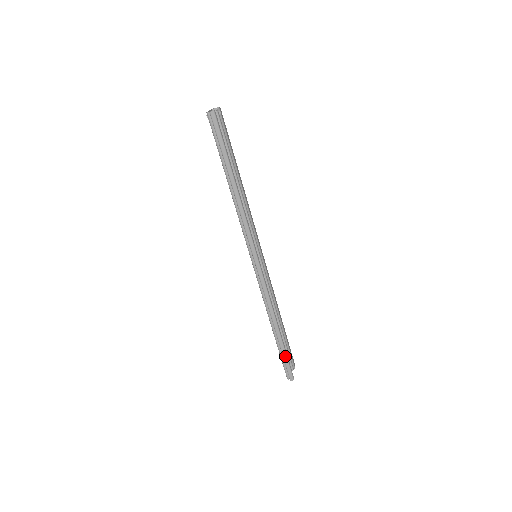
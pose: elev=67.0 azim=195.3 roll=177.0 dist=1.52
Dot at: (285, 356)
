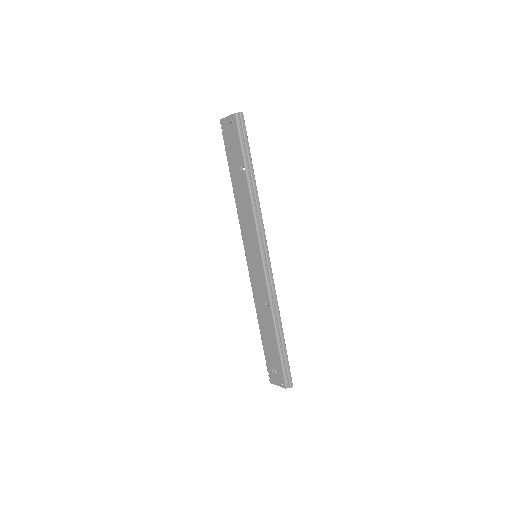
Dot at: (287, 358)
